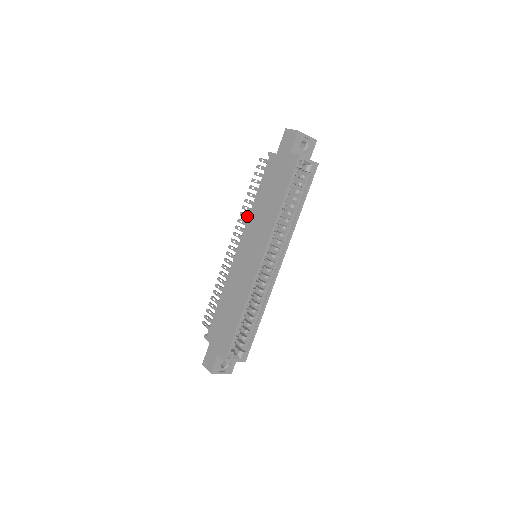
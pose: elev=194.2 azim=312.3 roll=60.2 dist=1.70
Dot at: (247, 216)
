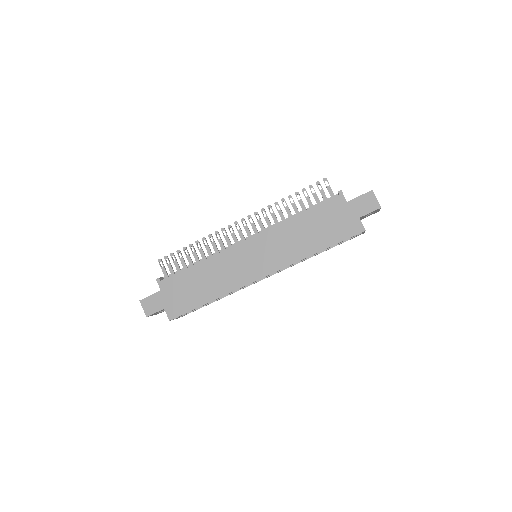
Dot at: (275, 217)
